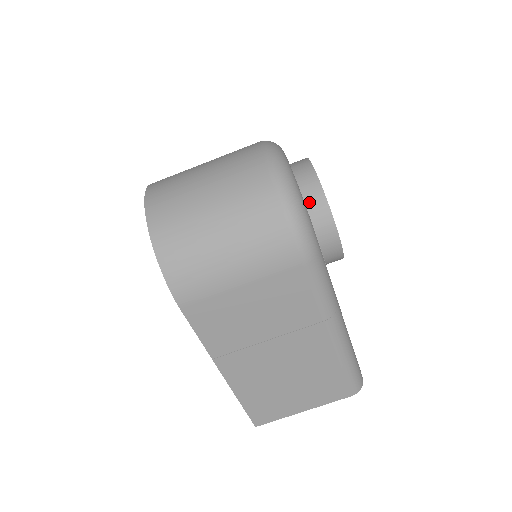
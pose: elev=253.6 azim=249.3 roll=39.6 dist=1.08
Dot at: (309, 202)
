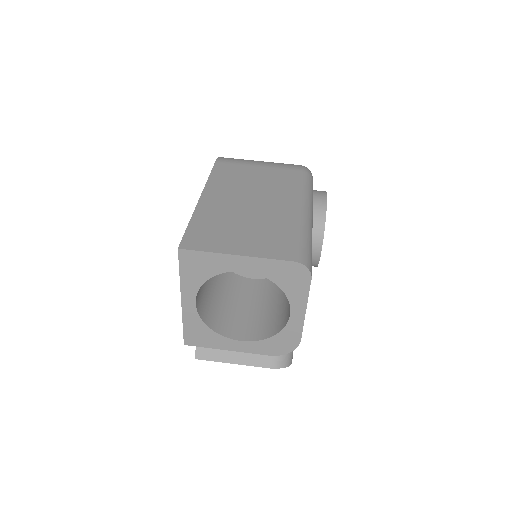
Dot at: occluded
